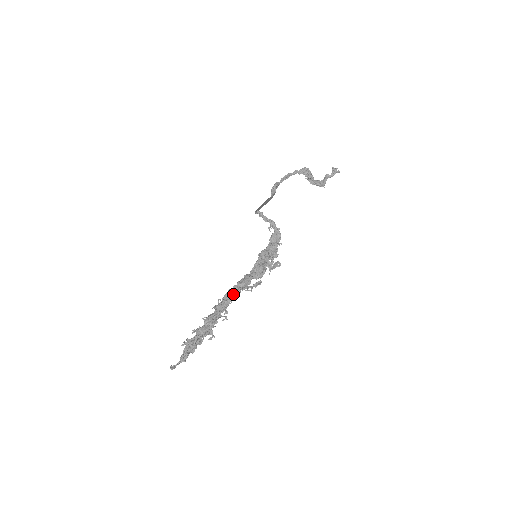
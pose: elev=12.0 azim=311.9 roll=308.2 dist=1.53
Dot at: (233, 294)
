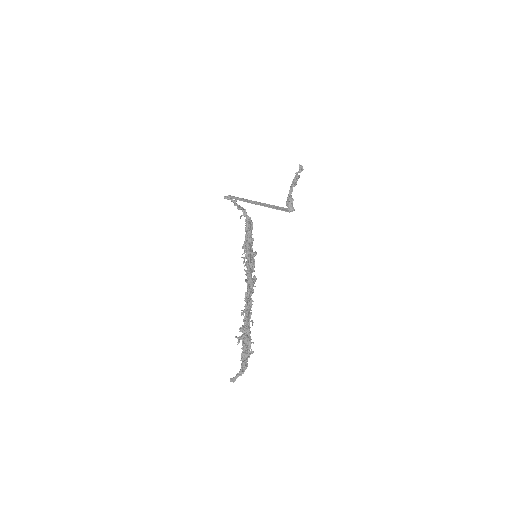
Dot at: (249, 297)
